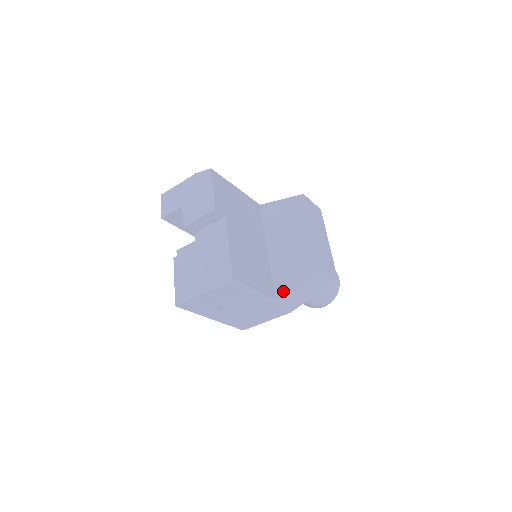
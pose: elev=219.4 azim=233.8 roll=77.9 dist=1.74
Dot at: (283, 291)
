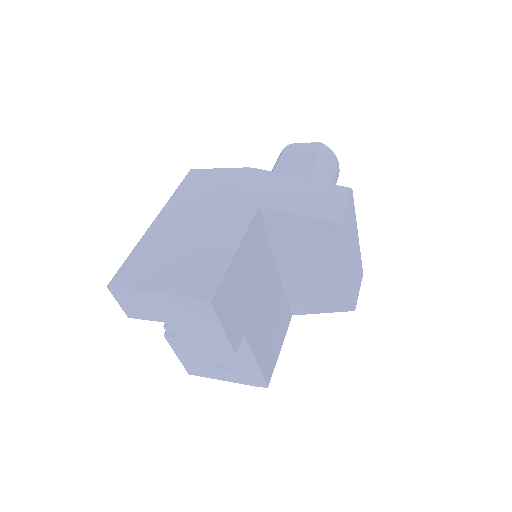
Dot at: (303, 313)
